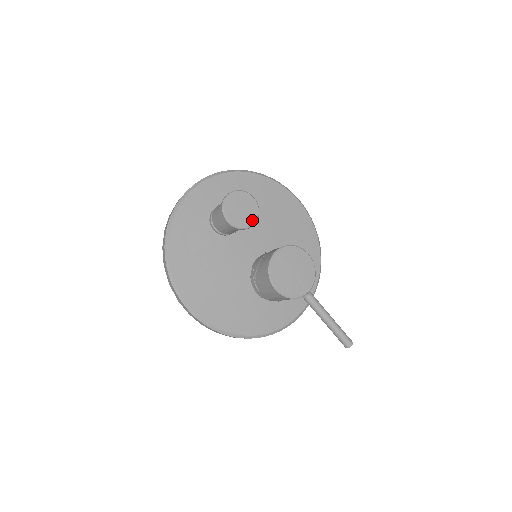
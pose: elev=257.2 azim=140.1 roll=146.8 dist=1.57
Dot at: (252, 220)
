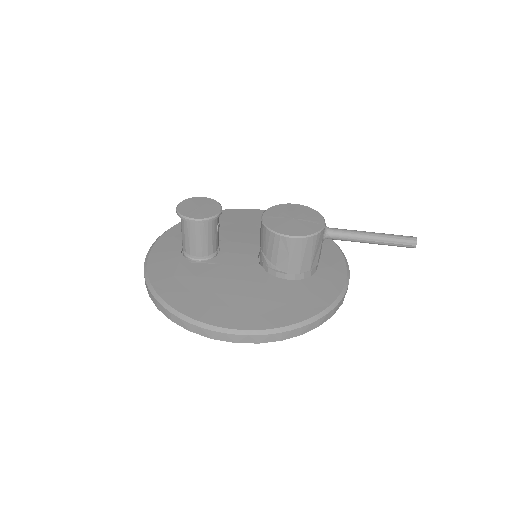
Dot at: (216, 208)
